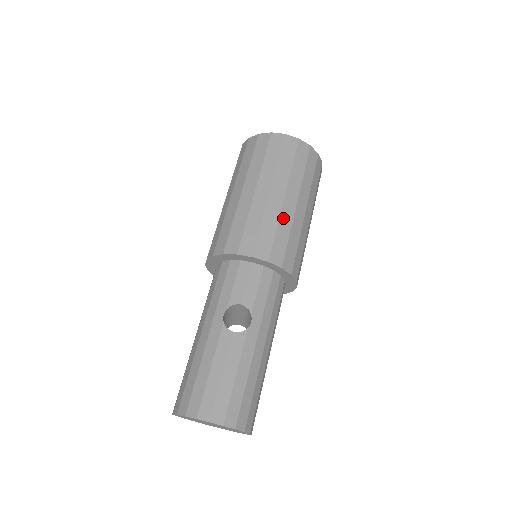
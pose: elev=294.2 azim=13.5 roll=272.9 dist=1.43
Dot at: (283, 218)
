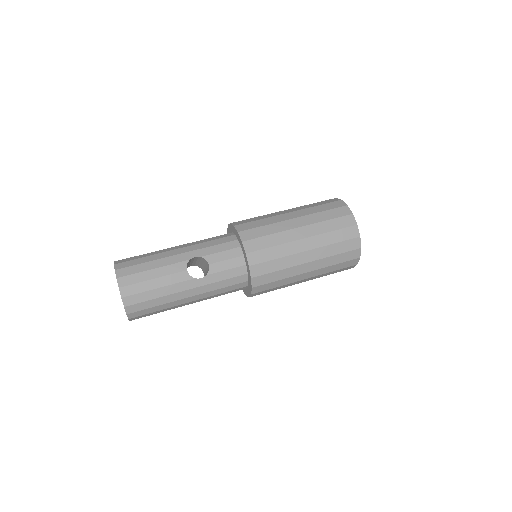
Dot at: (289, 259)
